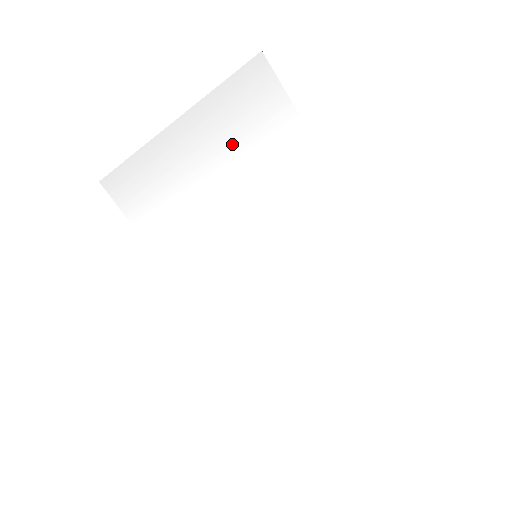
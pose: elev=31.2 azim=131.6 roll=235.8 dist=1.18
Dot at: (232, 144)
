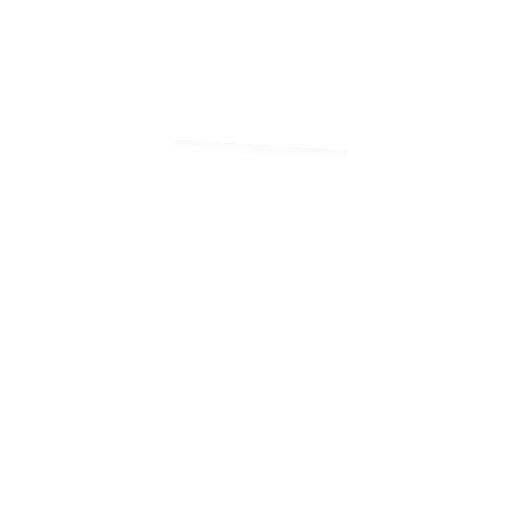
Dot at: (296, 181)
